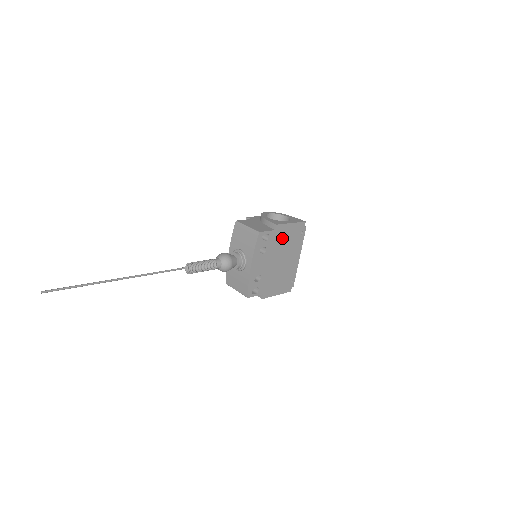
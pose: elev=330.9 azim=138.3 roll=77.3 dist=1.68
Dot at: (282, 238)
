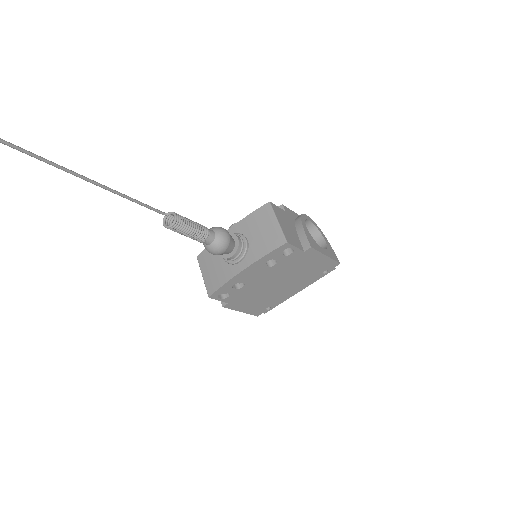
Dot at: (302, 263)
